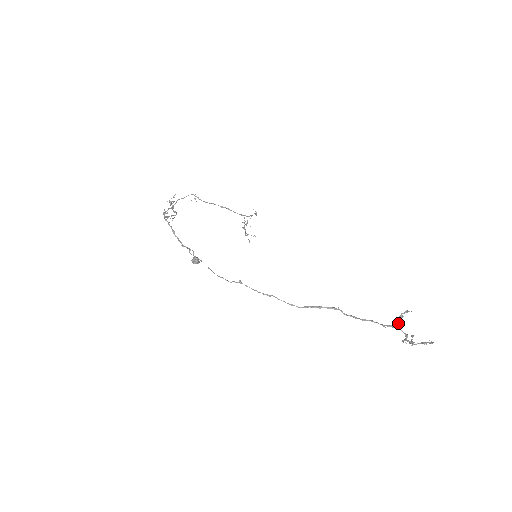
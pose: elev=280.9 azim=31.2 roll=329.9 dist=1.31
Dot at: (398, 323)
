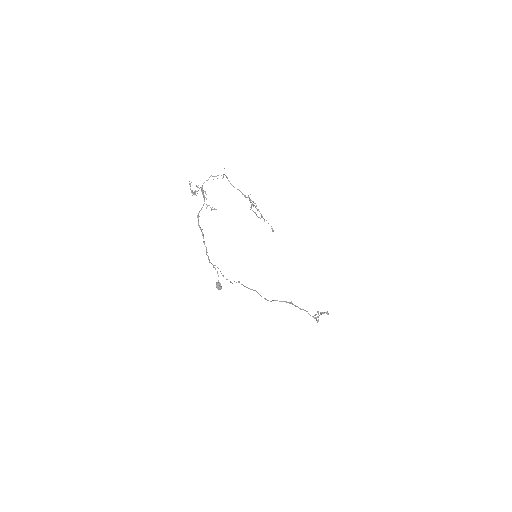
Dot at: occluded
